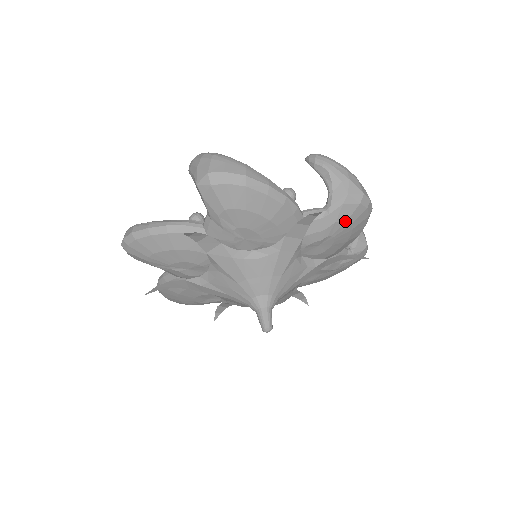
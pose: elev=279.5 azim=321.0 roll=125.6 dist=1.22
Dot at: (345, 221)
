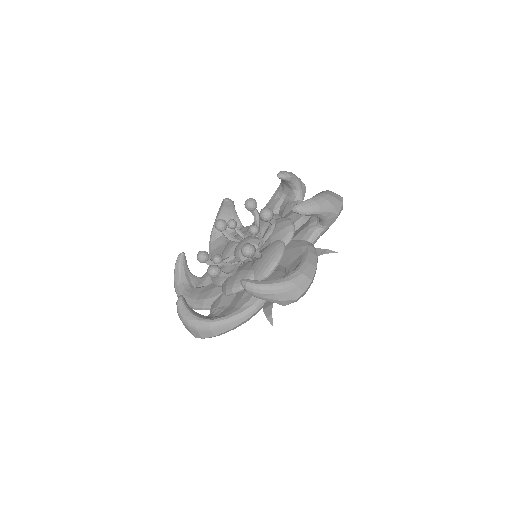
Dot at: occluded
